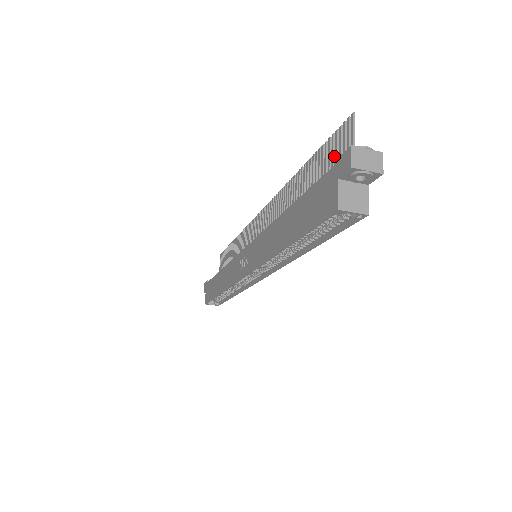
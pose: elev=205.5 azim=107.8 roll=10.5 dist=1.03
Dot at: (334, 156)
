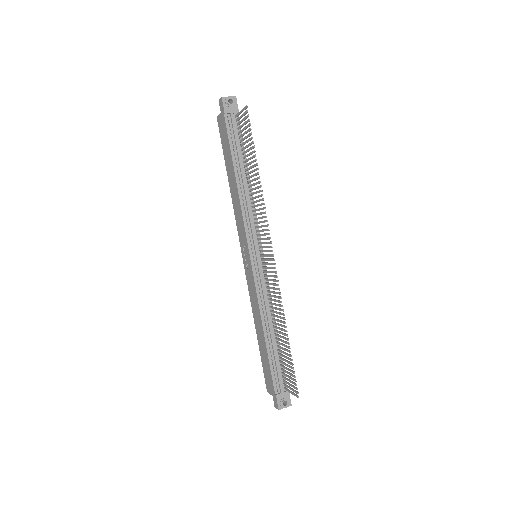
Dot at: (289, 374)
